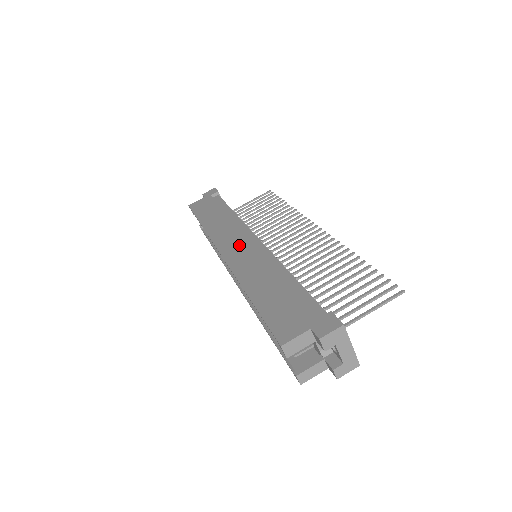
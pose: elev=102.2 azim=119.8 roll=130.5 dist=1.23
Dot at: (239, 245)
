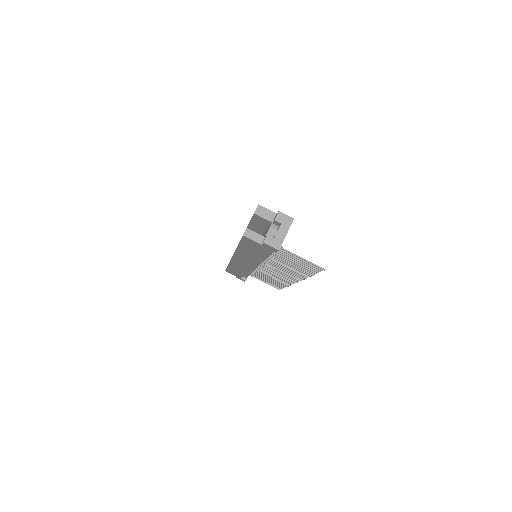
Dot at: occluded
